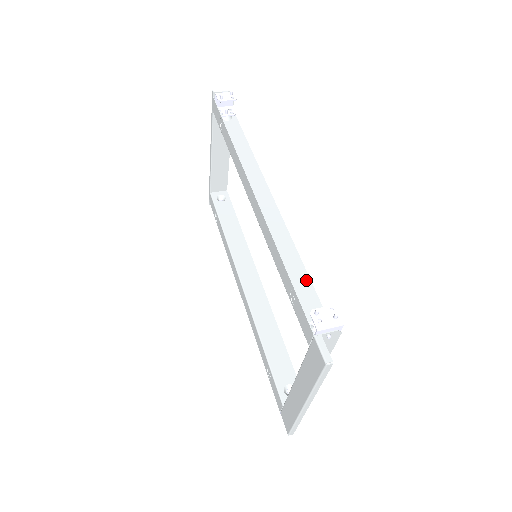
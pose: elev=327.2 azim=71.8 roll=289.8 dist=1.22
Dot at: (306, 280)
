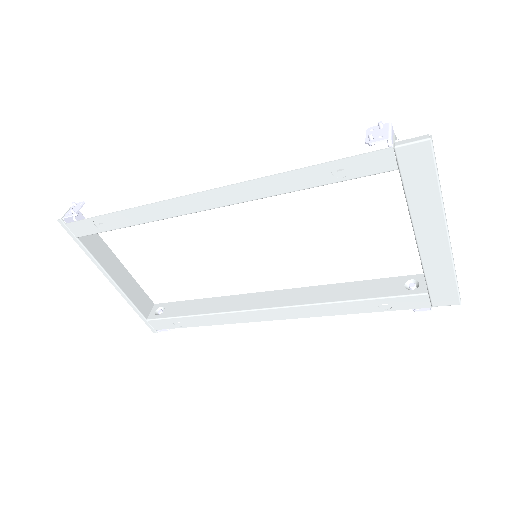
Dot at: occluded
